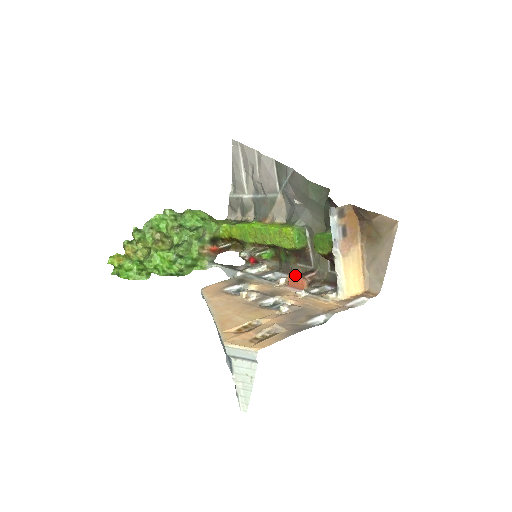
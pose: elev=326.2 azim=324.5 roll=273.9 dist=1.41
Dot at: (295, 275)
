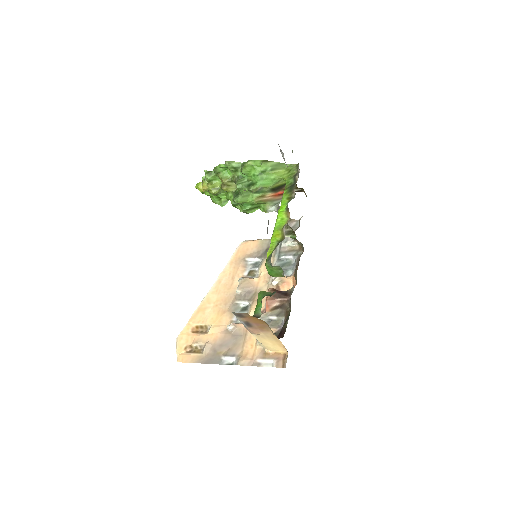
Dot at: occluded
